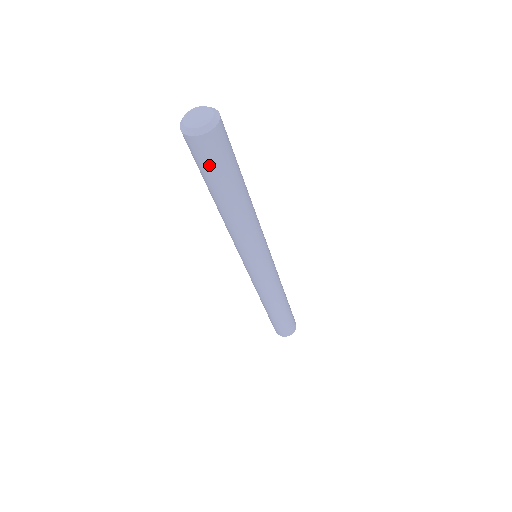
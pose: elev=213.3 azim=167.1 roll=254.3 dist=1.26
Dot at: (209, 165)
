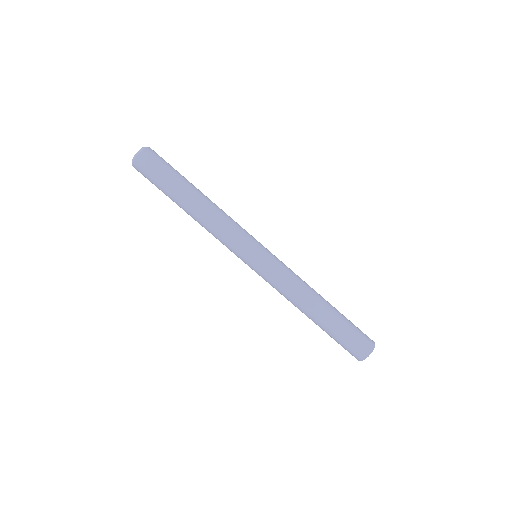
Dot at: (155, 175)
